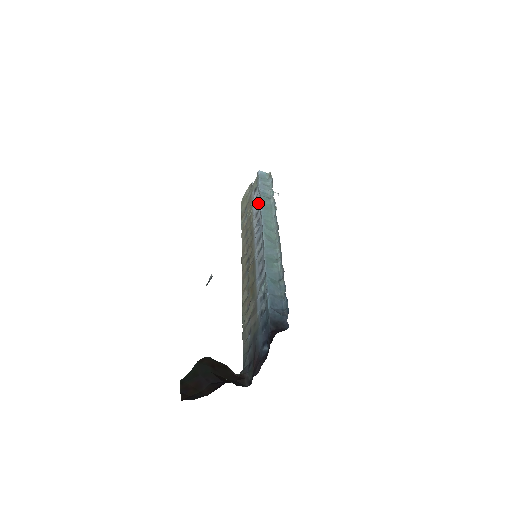
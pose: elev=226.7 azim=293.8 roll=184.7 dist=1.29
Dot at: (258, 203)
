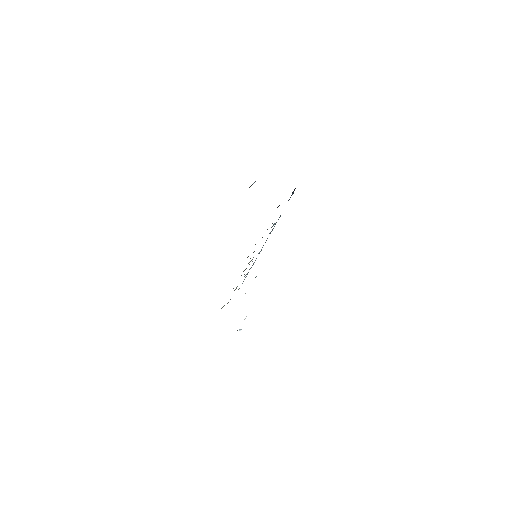
Dot at: occluded
